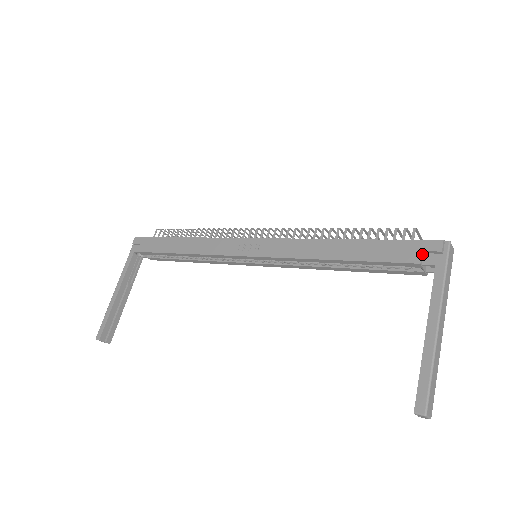
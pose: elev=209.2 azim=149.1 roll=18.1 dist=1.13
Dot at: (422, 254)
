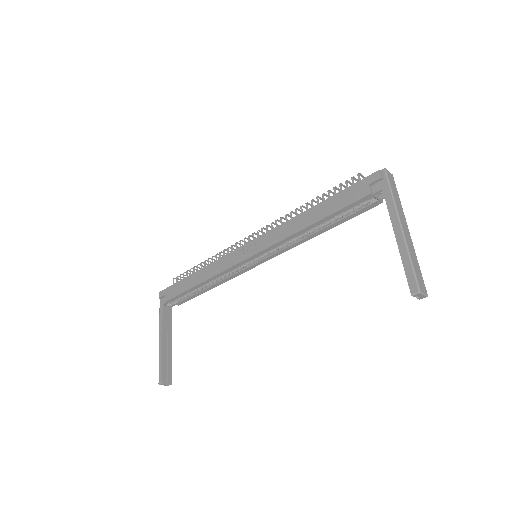
Dot at: (370, 187)
